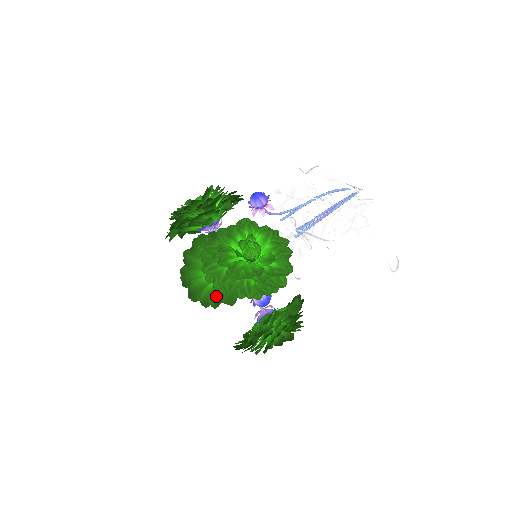
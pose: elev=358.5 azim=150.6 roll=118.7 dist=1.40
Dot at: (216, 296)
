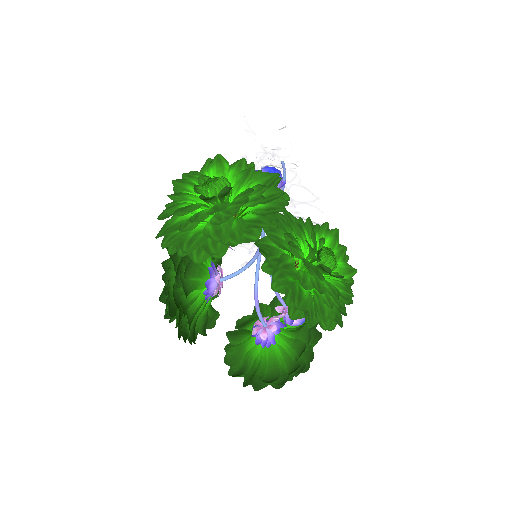
Dot at: (202, 323)
